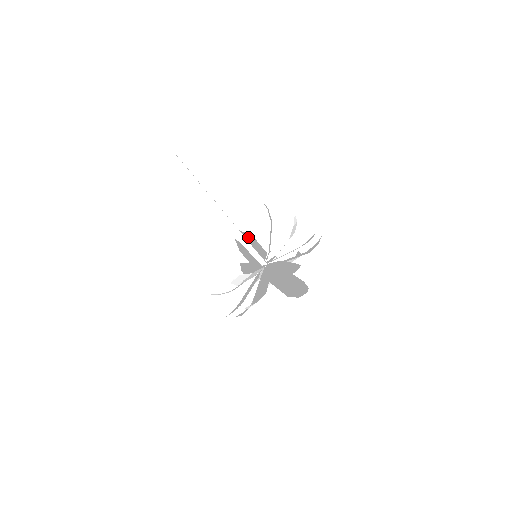
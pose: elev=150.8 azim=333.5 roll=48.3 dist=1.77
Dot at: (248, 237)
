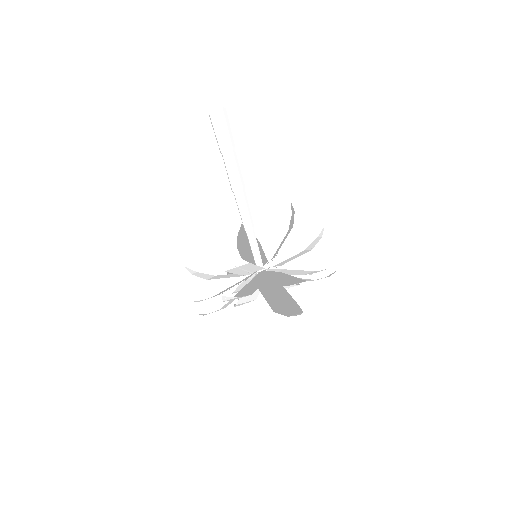
Dot at: occluded
